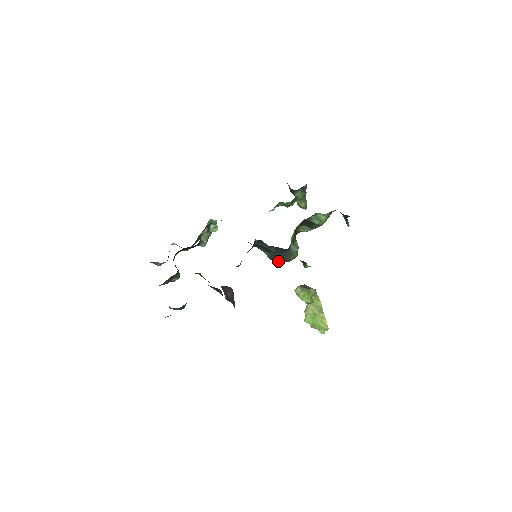
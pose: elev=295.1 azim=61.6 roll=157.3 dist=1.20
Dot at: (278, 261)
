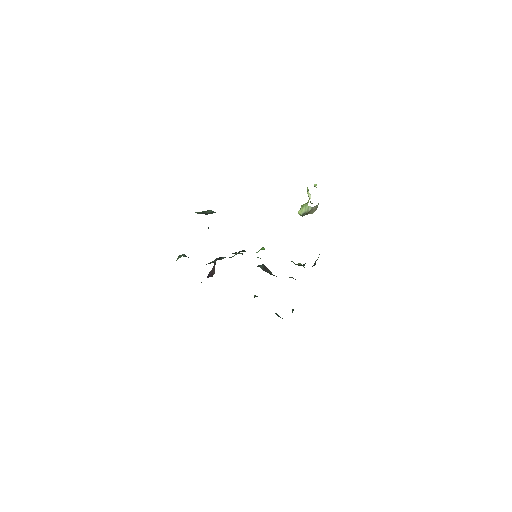
Dot at: occluded
